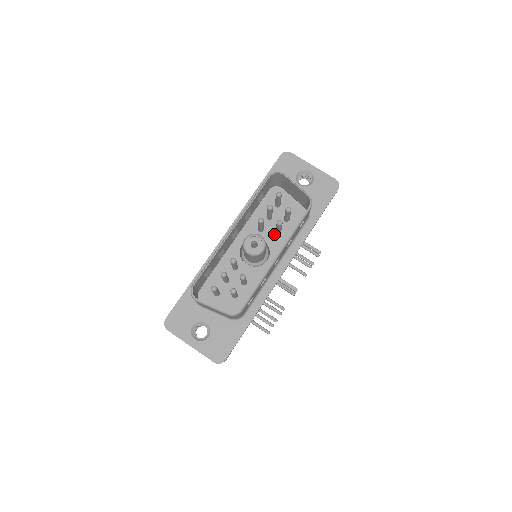
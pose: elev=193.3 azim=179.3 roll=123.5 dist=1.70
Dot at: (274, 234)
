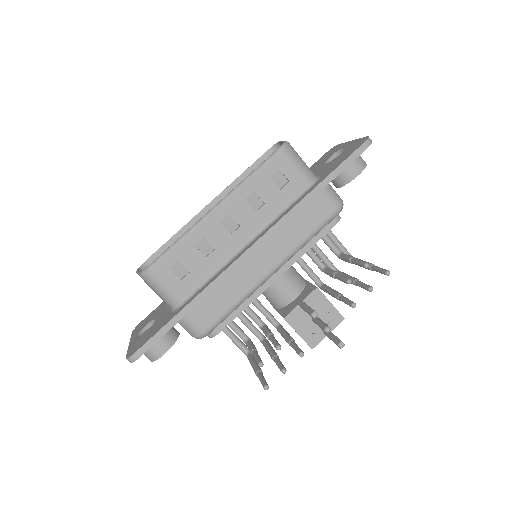
Dot at: occluded
